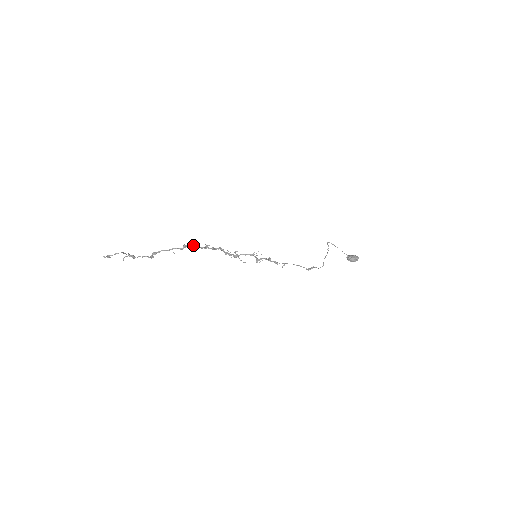
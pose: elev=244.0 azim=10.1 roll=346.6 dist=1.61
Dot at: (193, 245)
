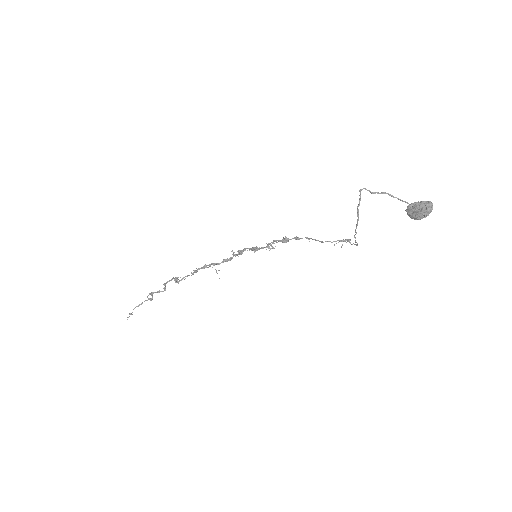
Dot at: (180, 280)
